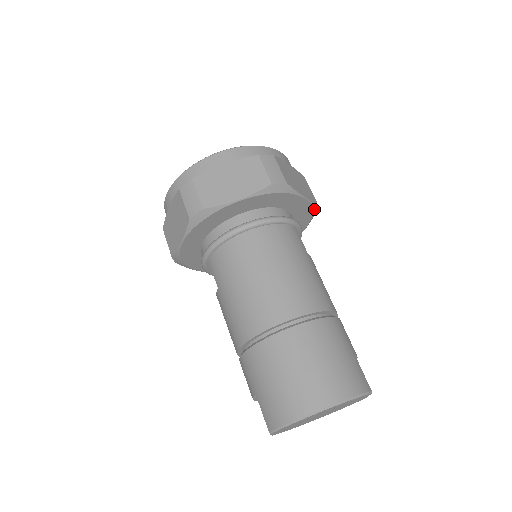
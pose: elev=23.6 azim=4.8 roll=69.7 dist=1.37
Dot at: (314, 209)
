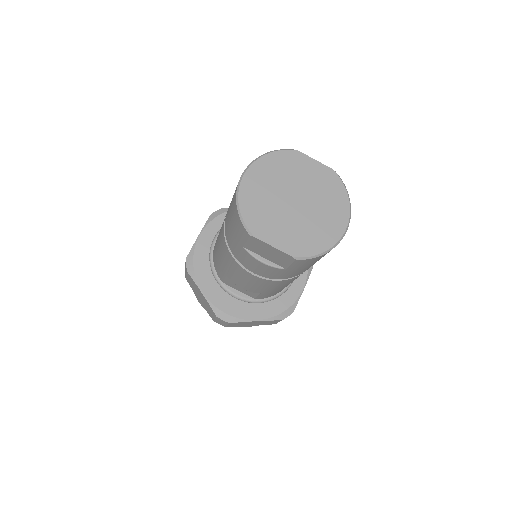
Dot at: occluded
